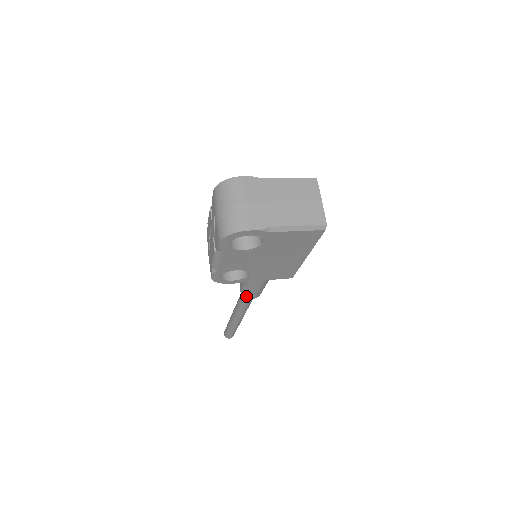
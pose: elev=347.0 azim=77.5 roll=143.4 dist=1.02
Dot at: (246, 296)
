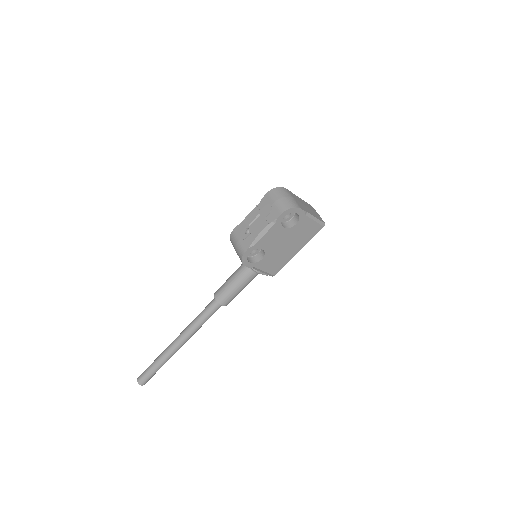
Dot at: (221, 302)
